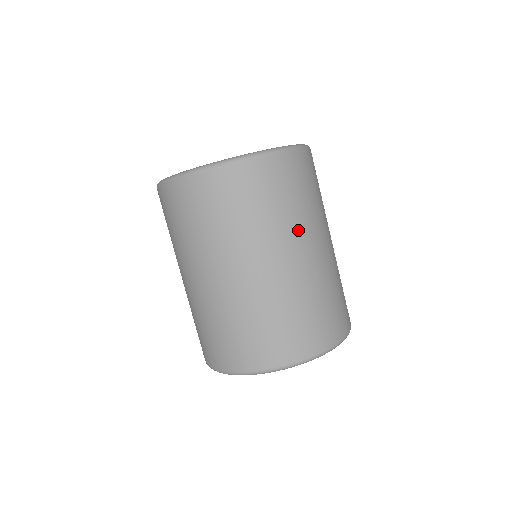
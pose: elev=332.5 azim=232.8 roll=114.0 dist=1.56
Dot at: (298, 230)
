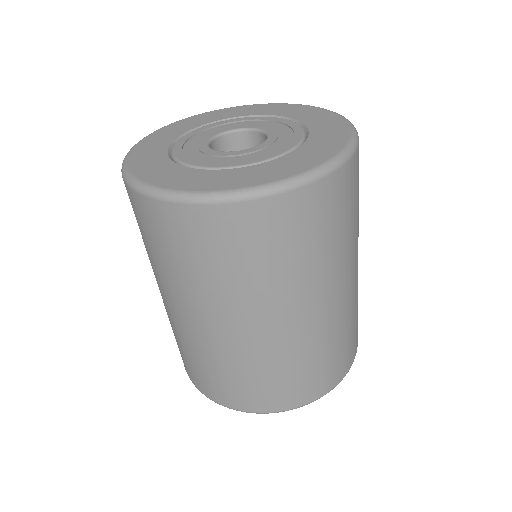
Dot at: occluded
